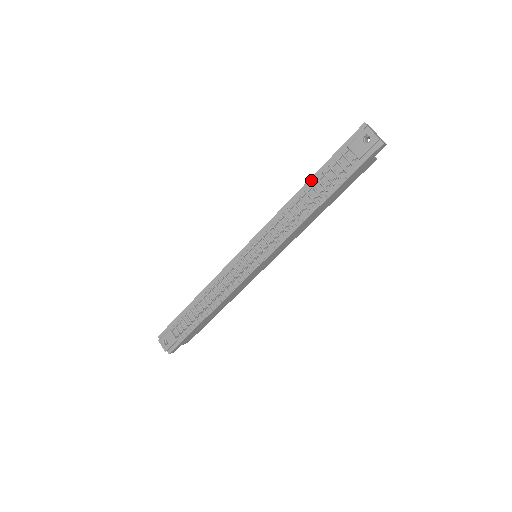
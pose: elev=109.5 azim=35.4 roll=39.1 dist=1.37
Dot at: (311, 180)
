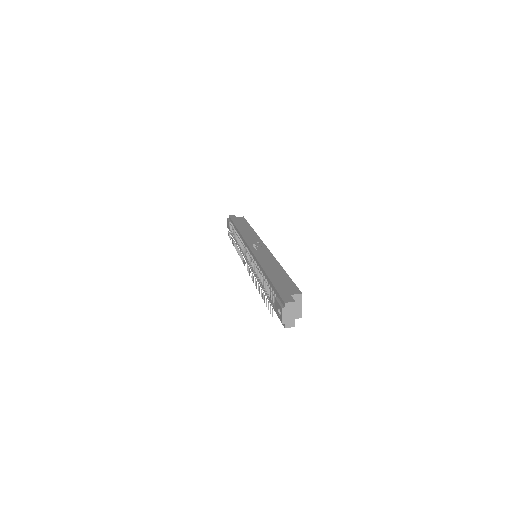
Dot at: (267, 277)
